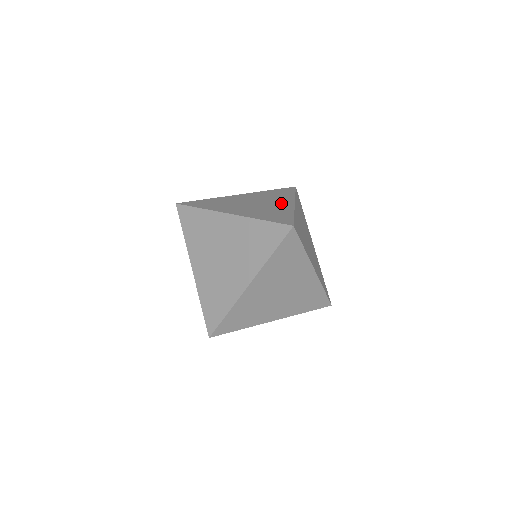
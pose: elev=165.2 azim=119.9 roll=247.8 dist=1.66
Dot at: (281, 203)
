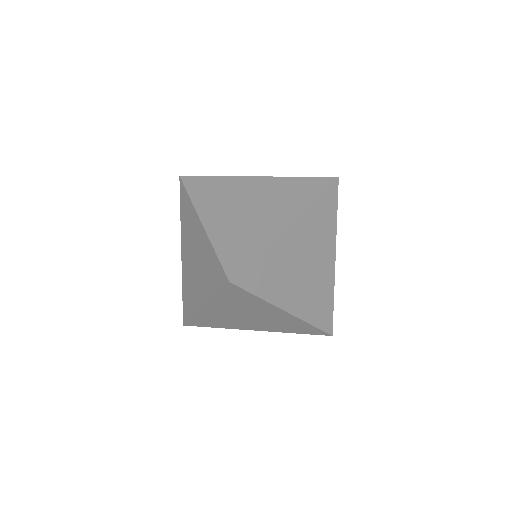
Dot at: (275, 218)
